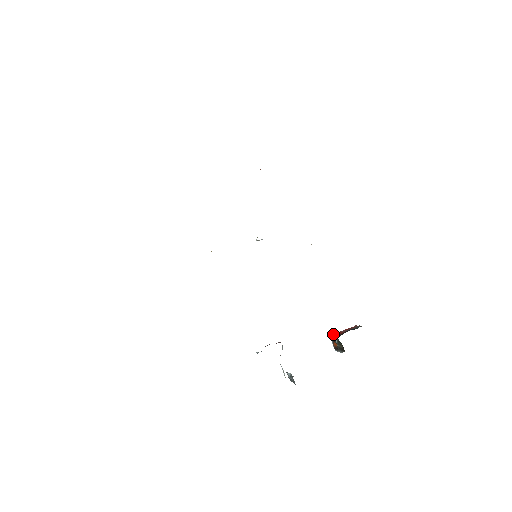
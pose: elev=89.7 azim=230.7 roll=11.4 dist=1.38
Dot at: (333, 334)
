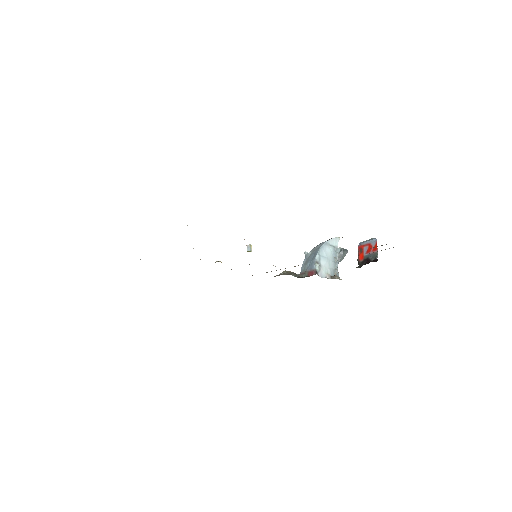
Dot at: (358, 249)
